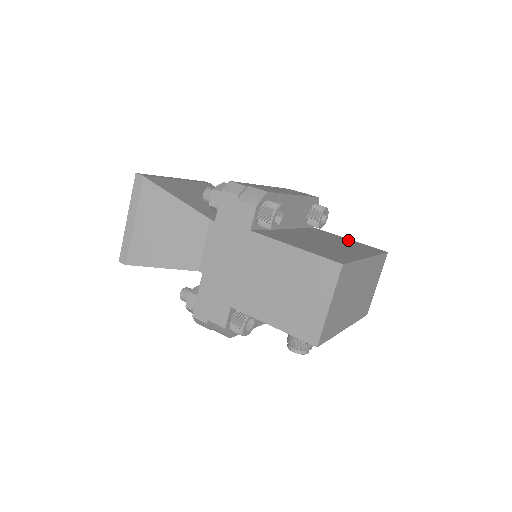
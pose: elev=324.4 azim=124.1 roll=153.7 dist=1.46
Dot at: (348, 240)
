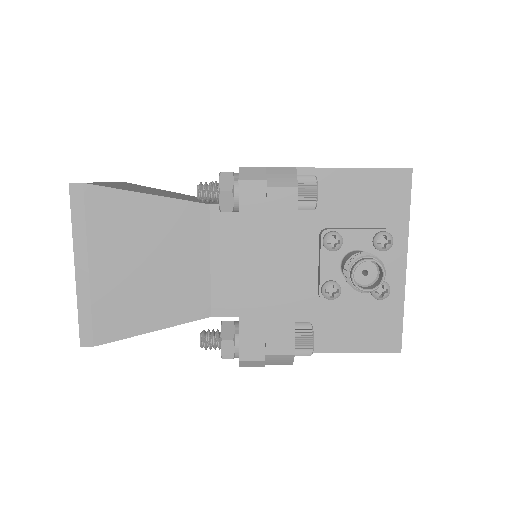
Dot at: occluded
